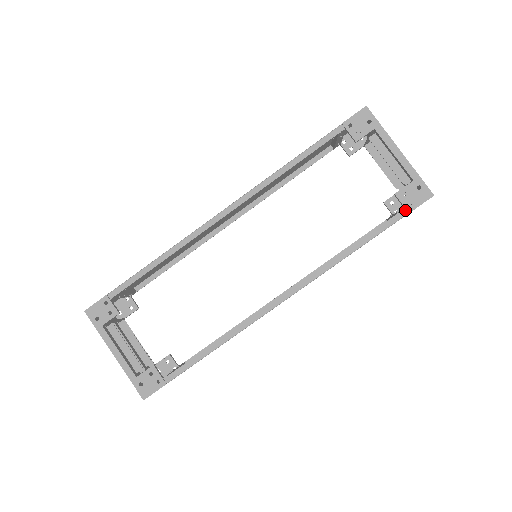
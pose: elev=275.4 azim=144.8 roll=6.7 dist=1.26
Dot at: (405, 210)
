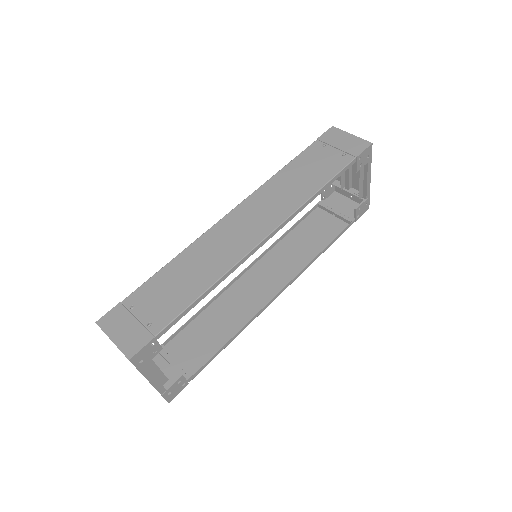
Dot at: (355, 220)
